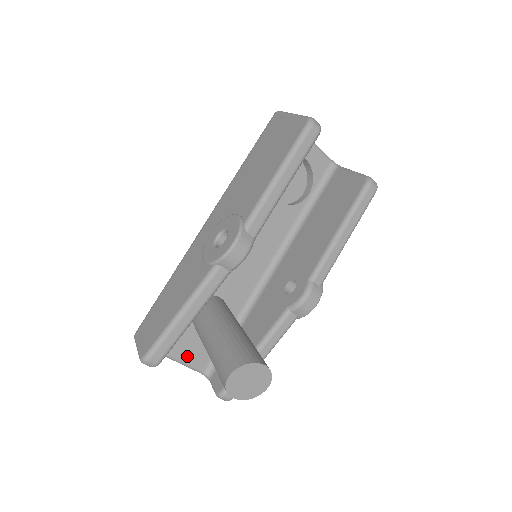
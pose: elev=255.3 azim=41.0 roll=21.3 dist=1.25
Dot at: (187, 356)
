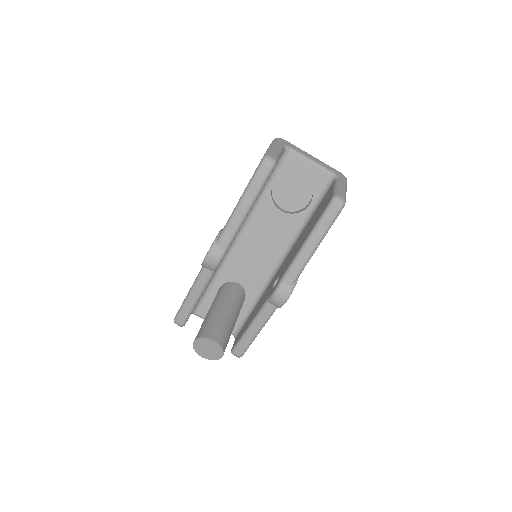
Dot at: occluded
